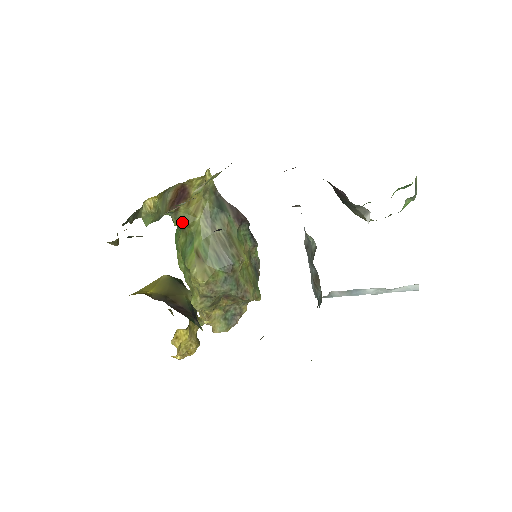
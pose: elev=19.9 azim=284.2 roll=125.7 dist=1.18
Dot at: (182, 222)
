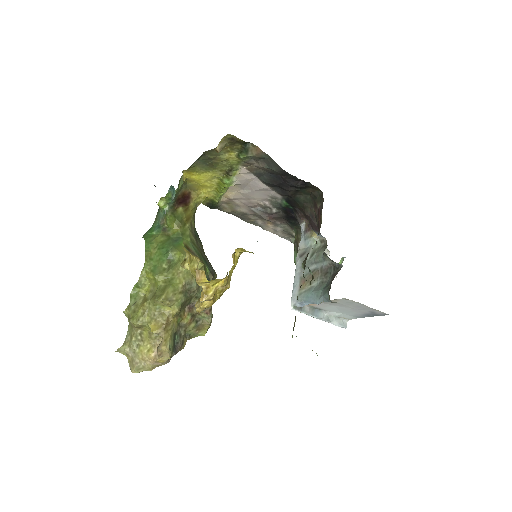
Dot at: (175, 220)
